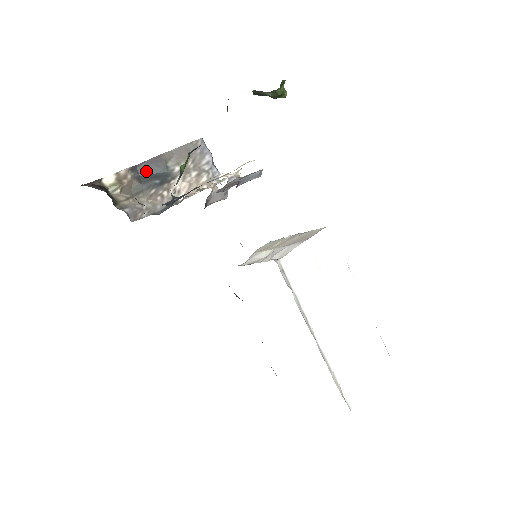
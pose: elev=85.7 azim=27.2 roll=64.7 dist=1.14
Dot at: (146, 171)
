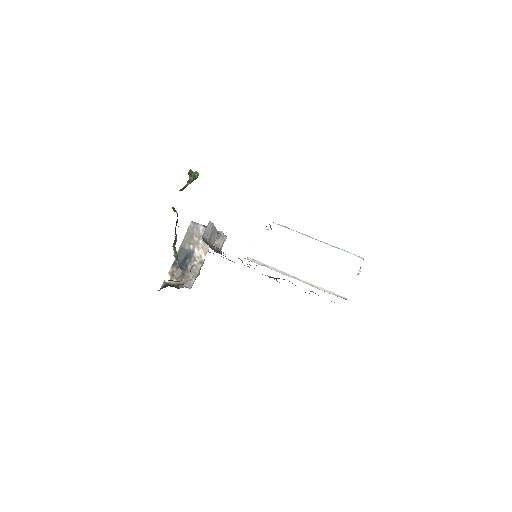
Dot at: (180, 260)
